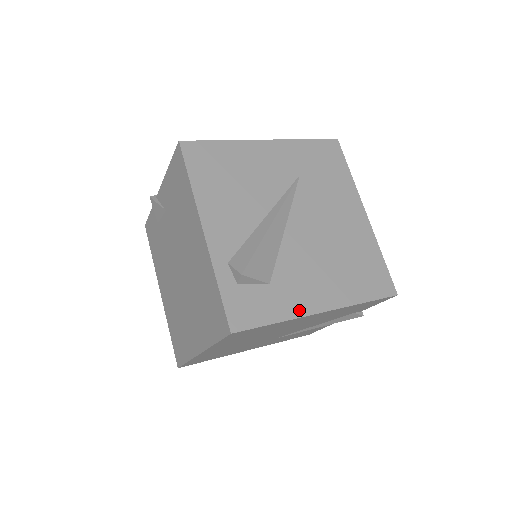
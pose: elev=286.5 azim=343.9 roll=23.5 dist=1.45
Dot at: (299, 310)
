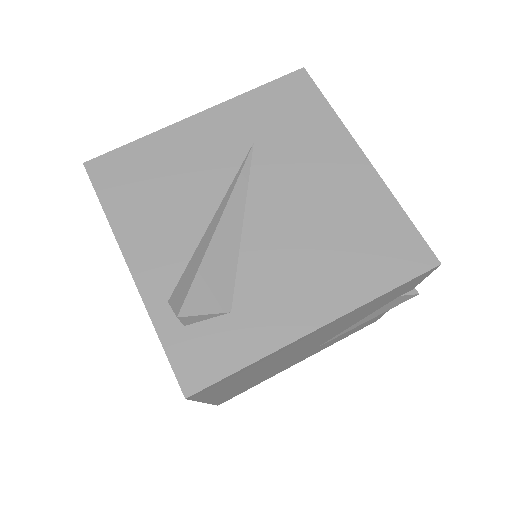
Dot at: (281, 336)
